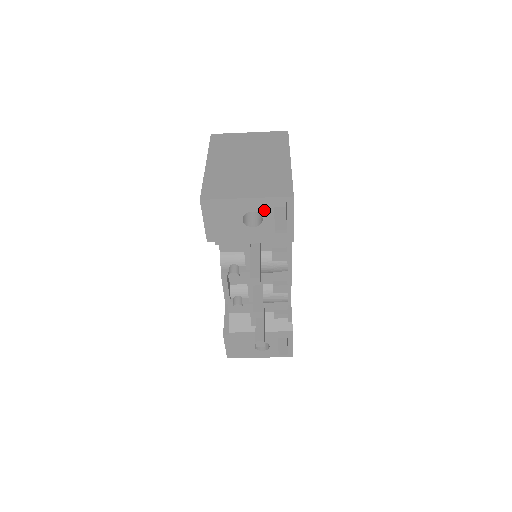
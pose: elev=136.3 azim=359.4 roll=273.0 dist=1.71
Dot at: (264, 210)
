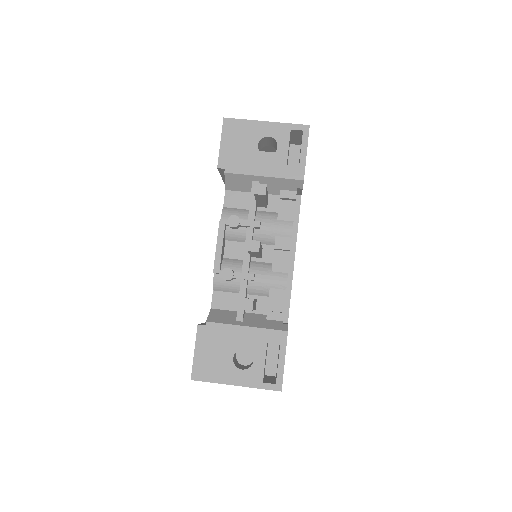
Dot at: (280, 137)
